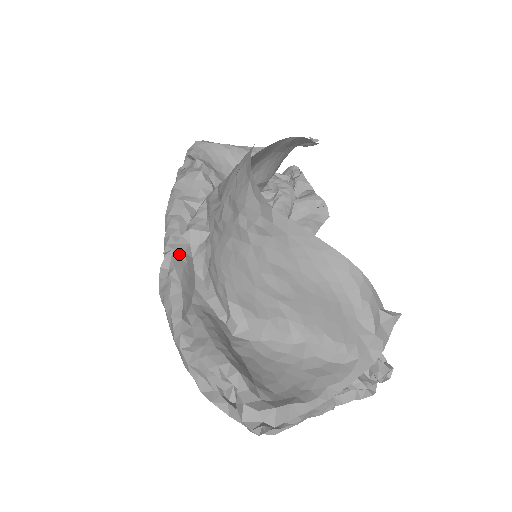
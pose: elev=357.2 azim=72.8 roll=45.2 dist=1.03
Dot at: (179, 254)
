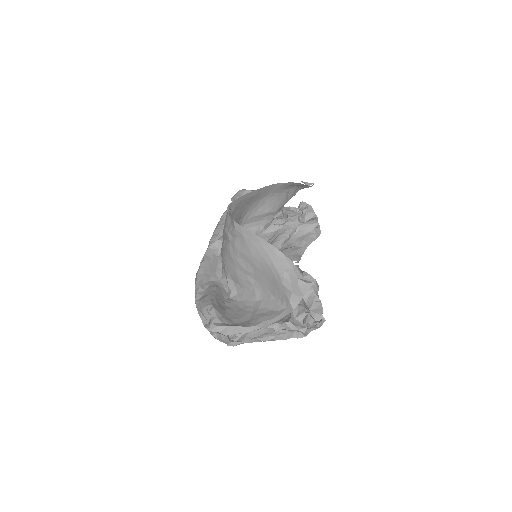
Dot at: (209, 254)
